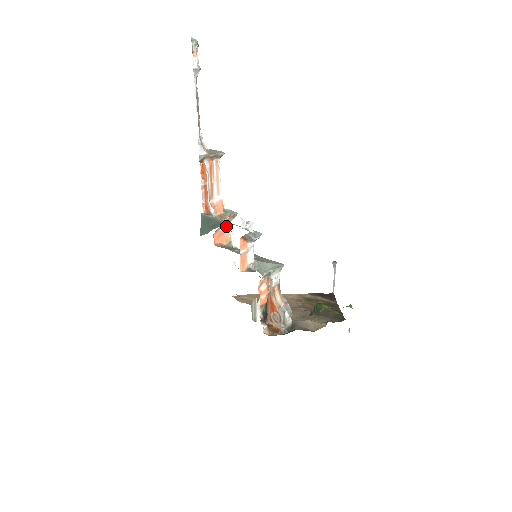
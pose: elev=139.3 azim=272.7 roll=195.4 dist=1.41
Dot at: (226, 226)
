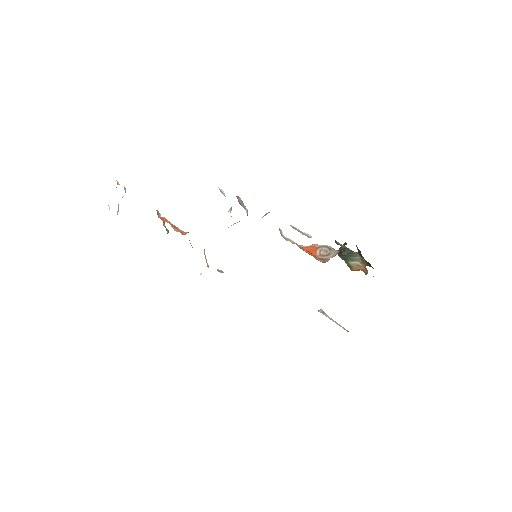
Dot at: occluded
